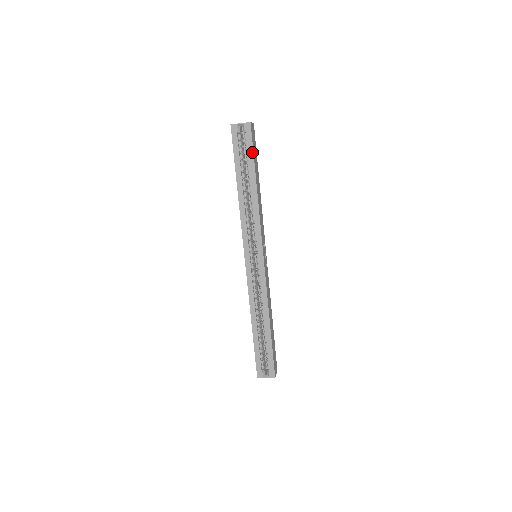
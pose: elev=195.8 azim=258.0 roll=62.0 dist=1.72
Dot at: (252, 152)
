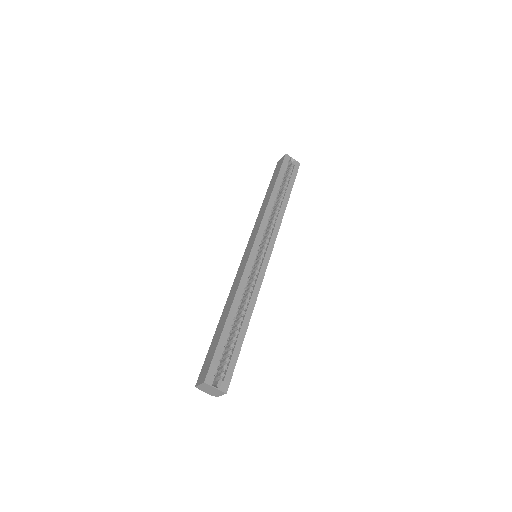
Dot at: (294, 180)
